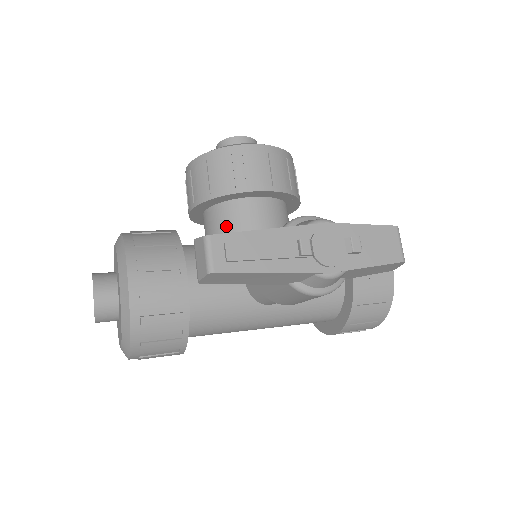
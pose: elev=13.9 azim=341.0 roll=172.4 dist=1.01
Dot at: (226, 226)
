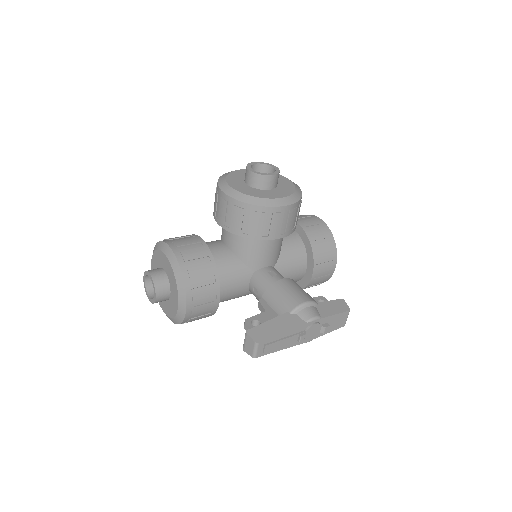
Dot at: (245, 248)
